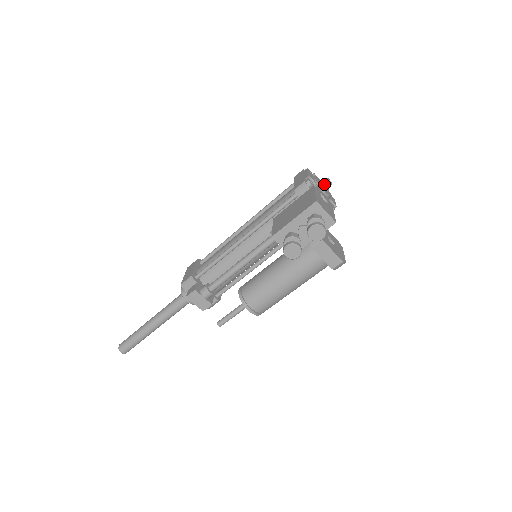
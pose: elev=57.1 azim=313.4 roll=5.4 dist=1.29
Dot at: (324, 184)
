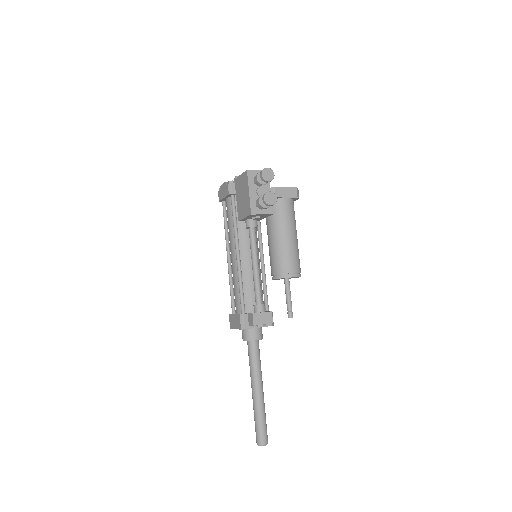
Dot at: occluded
